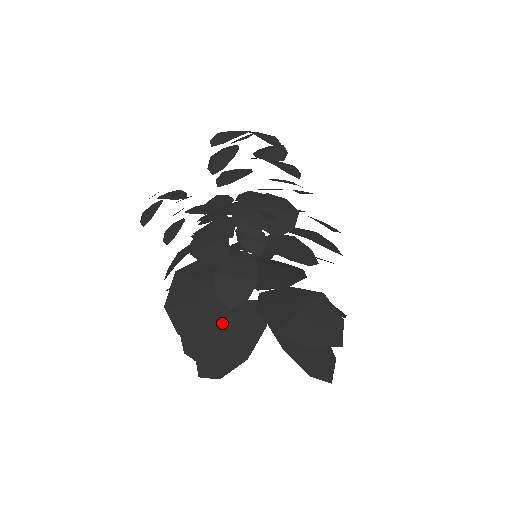
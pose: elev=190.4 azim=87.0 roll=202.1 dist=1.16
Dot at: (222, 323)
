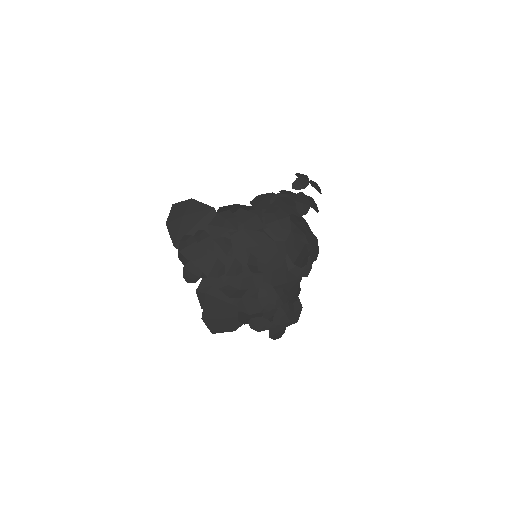
Dot at: occluded
